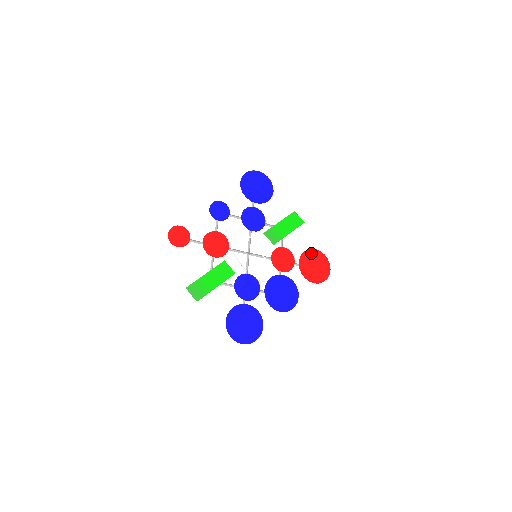
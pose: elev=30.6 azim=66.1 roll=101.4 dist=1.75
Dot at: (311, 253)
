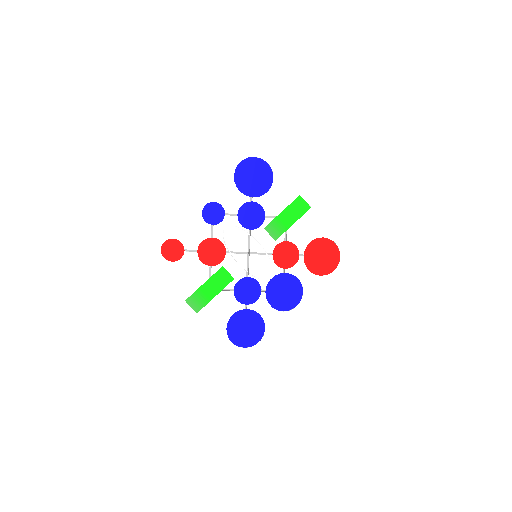
Dot at: (318, 243)
